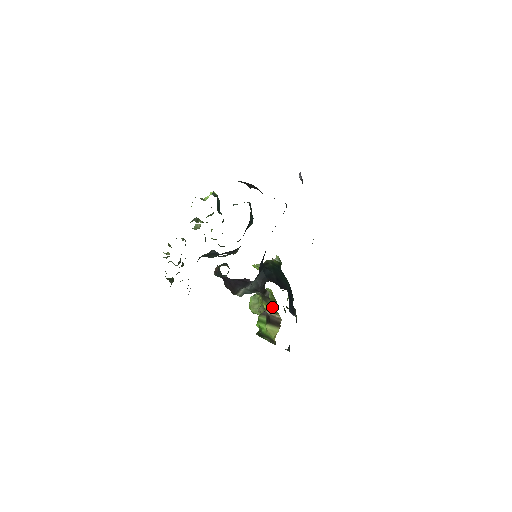
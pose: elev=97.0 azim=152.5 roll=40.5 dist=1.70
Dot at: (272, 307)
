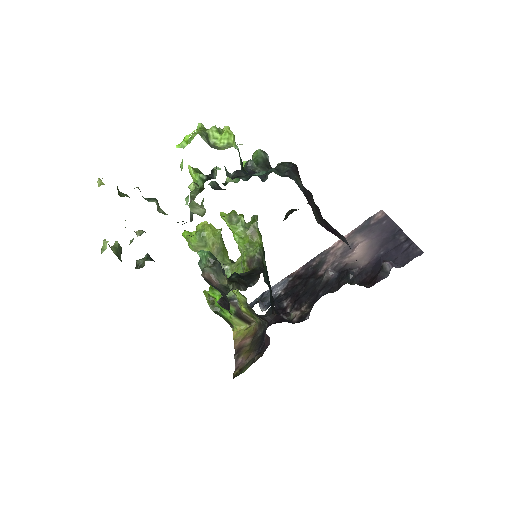
Dot at: (255, 318)
